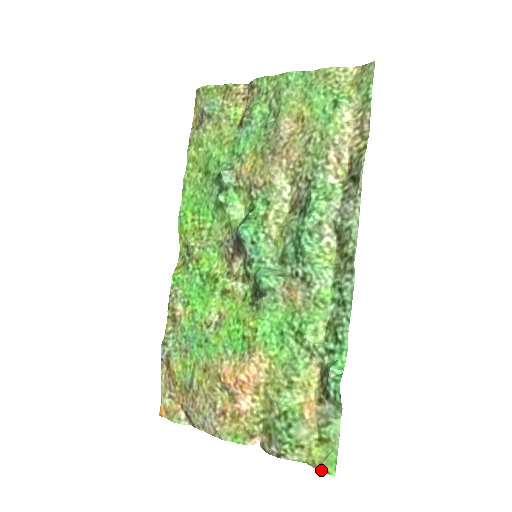
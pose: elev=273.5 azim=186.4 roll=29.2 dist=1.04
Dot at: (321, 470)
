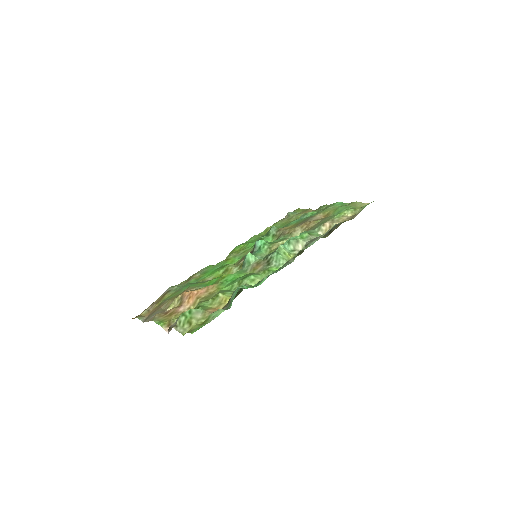
Dot at: (189, 332)
